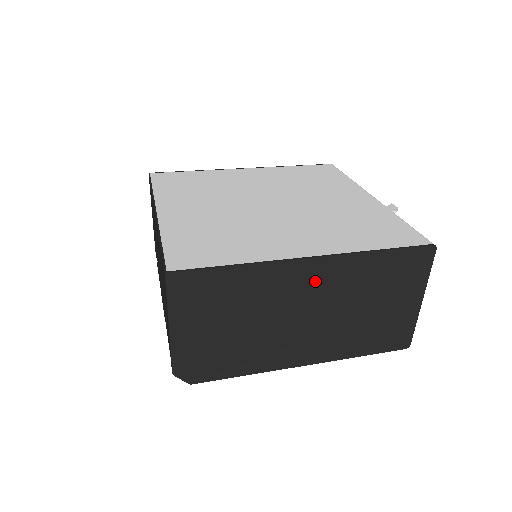
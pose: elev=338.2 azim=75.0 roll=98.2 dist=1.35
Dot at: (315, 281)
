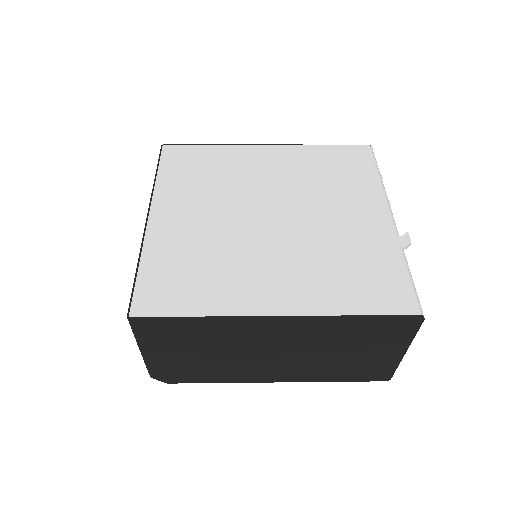
Dot at: (282, 333)
